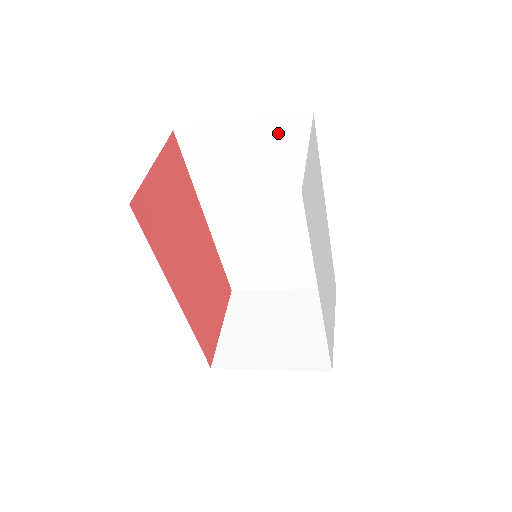
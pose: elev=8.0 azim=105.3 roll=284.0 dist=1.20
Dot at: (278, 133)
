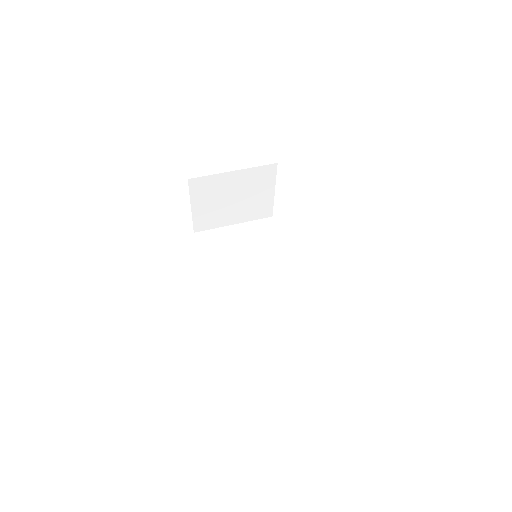
Dot at: occluded
